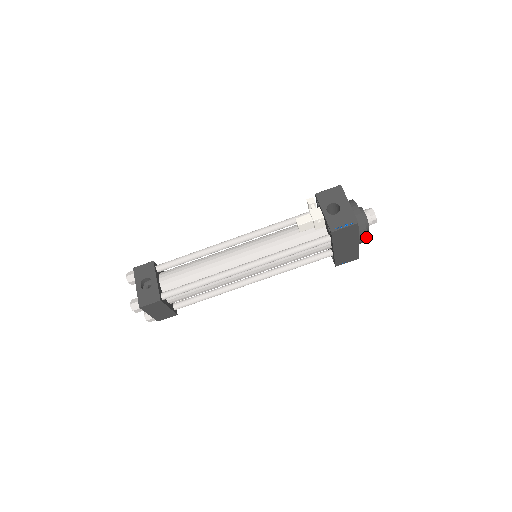
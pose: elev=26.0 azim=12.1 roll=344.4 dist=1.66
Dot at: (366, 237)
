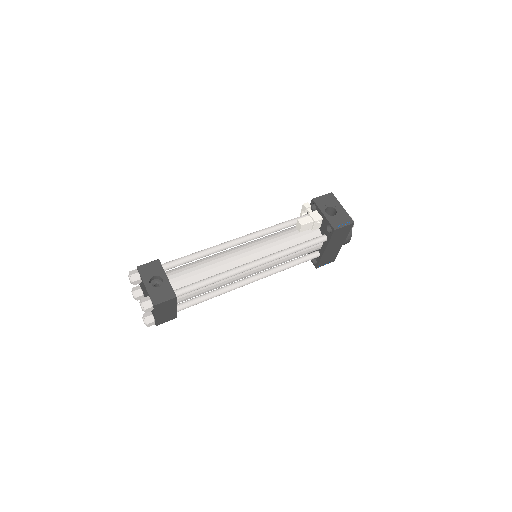
Dot at: (350, 239)
